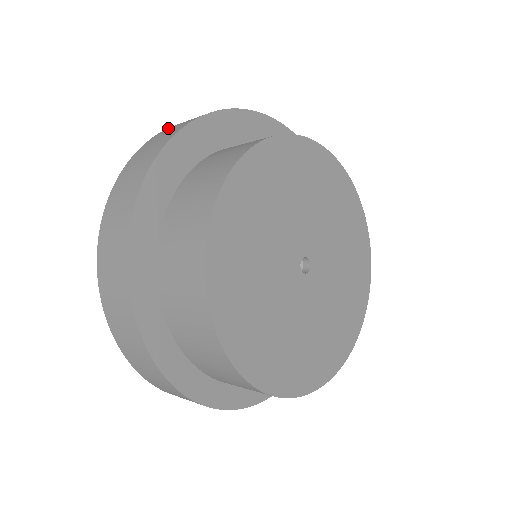
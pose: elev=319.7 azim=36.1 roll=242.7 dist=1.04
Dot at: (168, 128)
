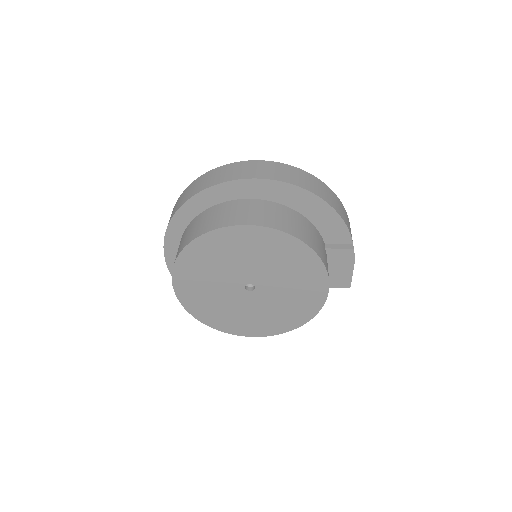
Dot at: (256, 162)
